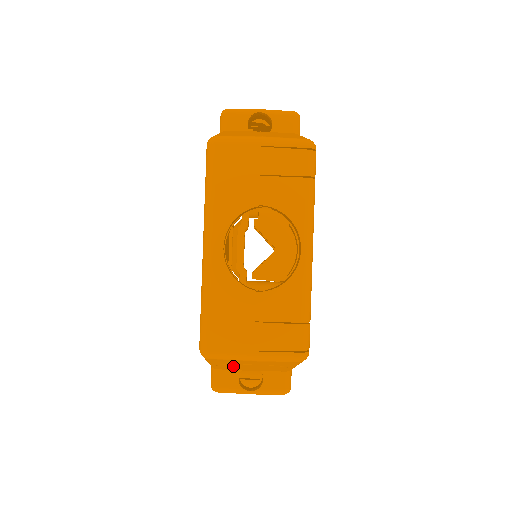
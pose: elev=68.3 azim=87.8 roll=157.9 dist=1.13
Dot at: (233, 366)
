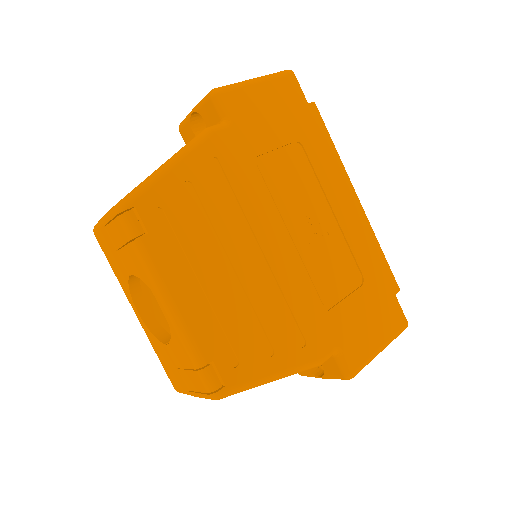
Dot at: occluded
